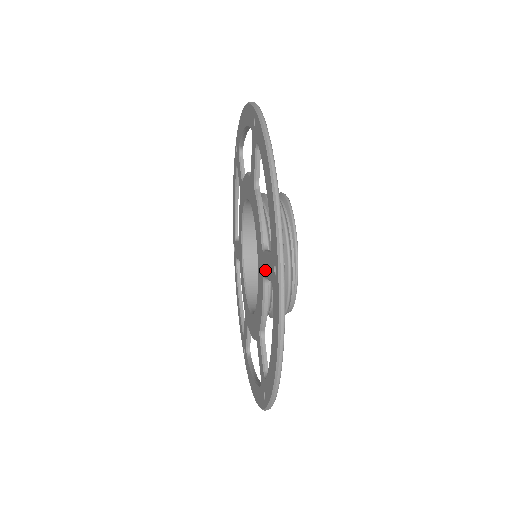
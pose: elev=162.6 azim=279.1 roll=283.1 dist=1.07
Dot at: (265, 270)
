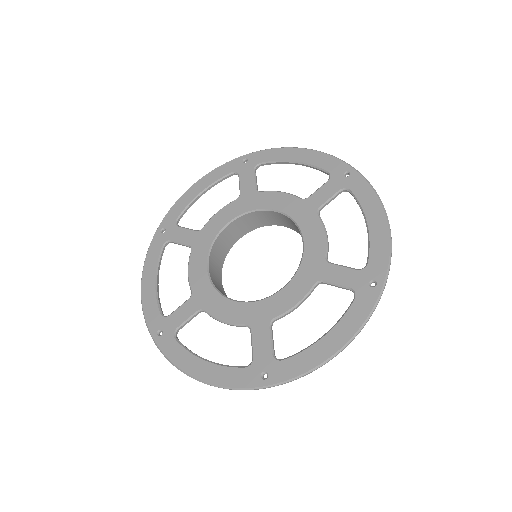
Dot at: (321, 199)
